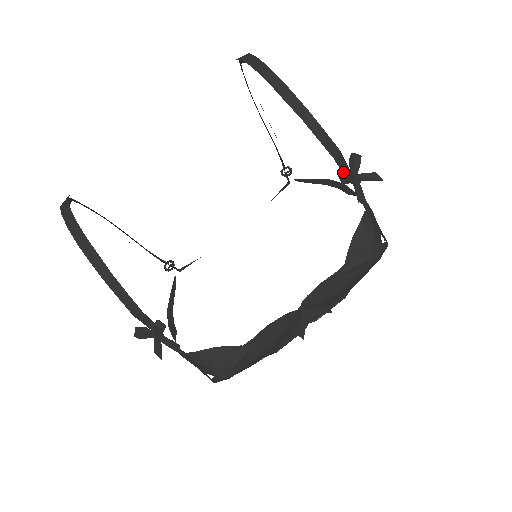
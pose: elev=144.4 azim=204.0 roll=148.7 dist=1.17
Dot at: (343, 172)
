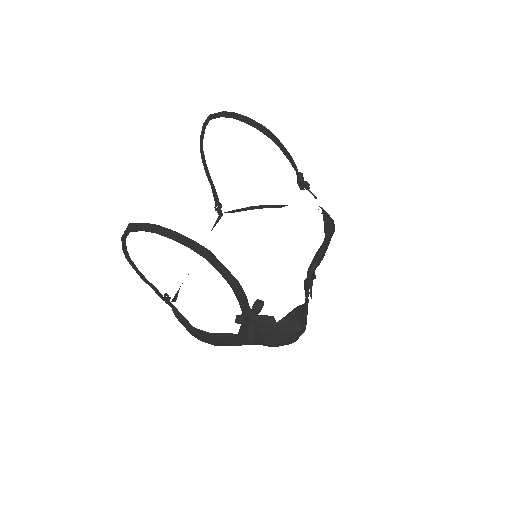
Dot at: (300, 182)
